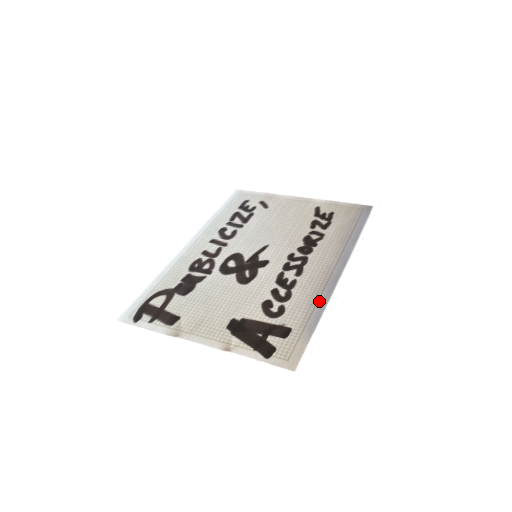
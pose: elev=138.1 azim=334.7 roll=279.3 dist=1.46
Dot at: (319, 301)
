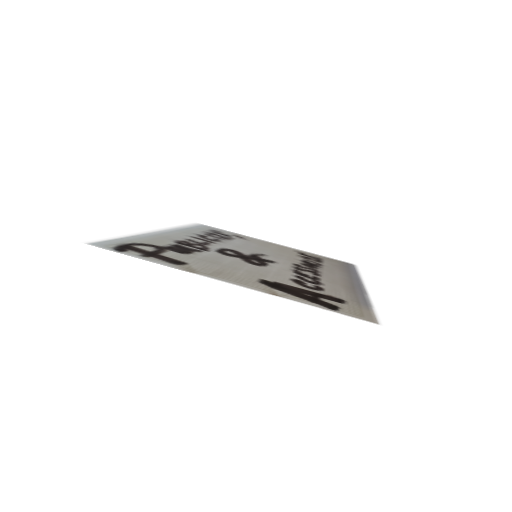
Dot at: (357, 292)
